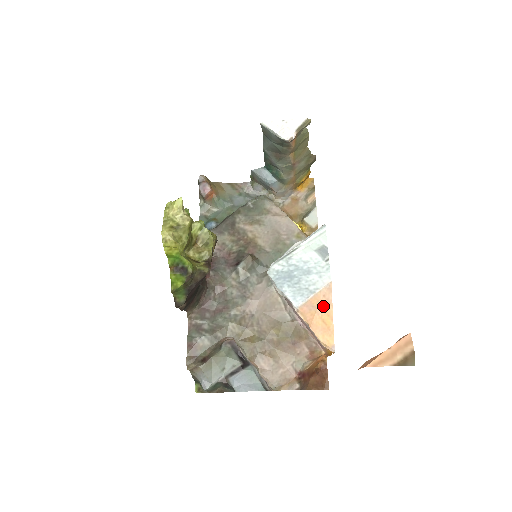
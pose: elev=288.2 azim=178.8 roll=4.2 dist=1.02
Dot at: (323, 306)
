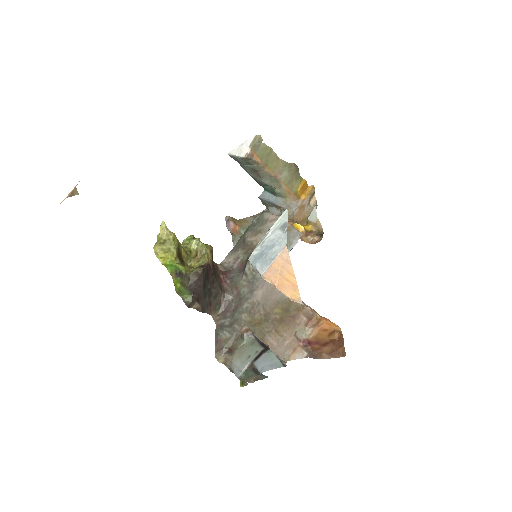
Dot at: (284, 267)
